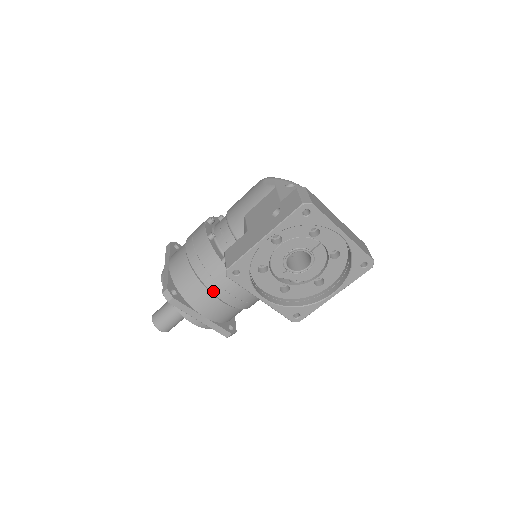
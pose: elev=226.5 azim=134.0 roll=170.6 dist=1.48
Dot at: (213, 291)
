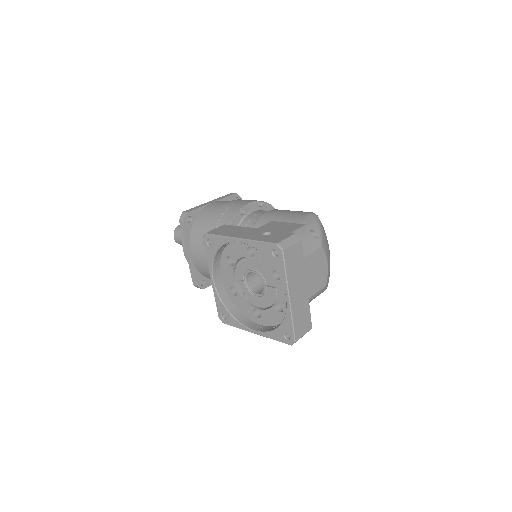
Dot at: occluded
